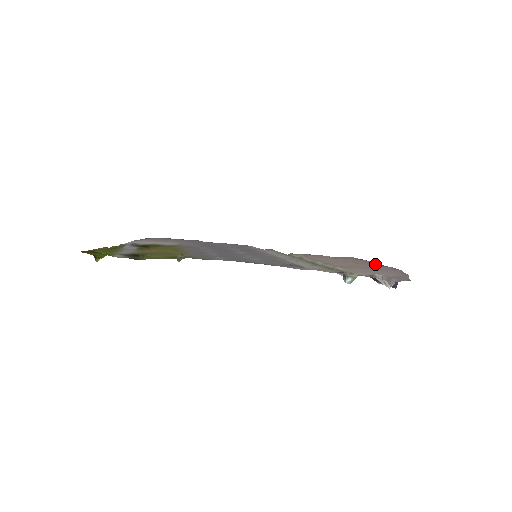
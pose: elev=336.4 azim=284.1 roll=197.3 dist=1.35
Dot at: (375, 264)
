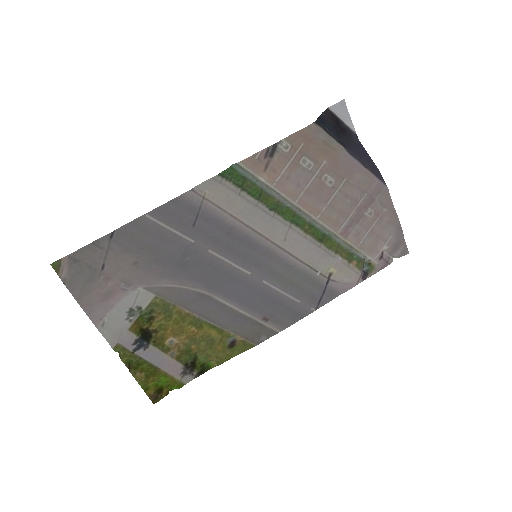
Dot at: (356, 168)
